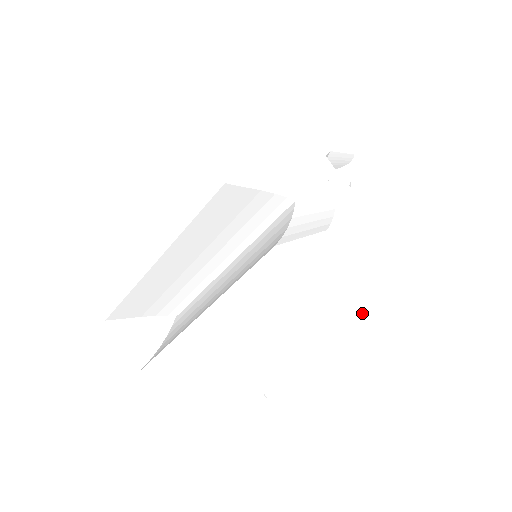
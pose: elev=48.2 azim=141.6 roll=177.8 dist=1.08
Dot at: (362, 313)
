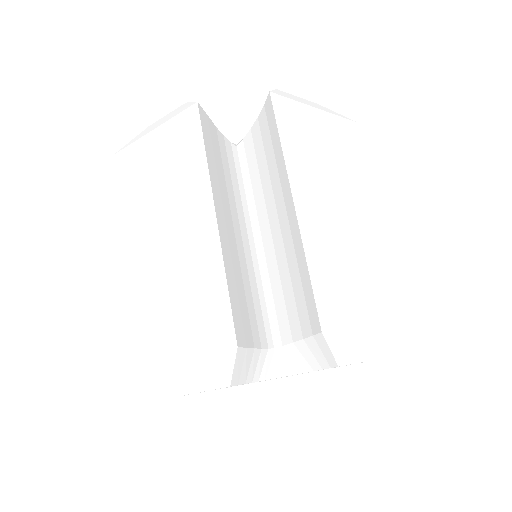
Dot at: (350, 127)
